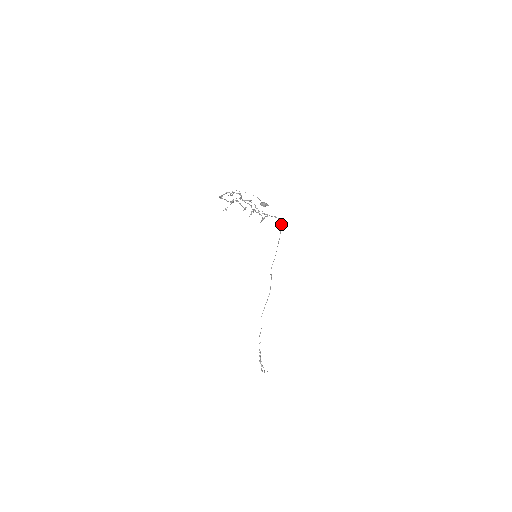
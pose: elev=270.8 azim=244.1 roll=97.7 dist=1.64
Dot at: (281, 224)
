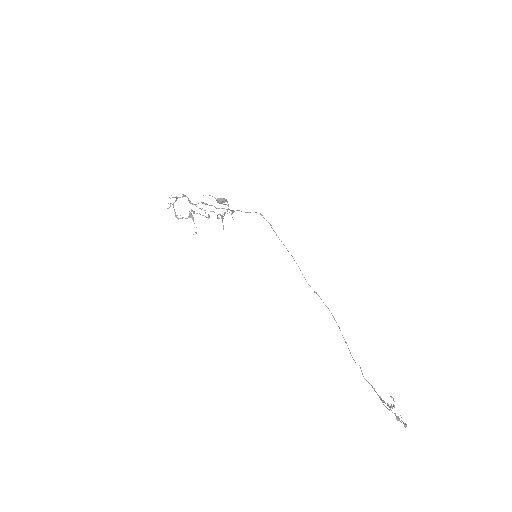
Dot at: occluded
